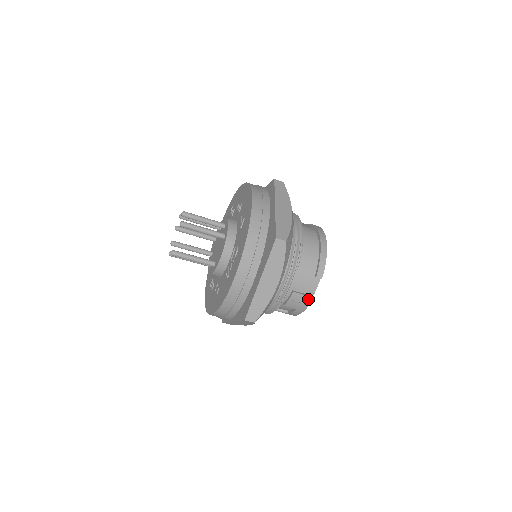
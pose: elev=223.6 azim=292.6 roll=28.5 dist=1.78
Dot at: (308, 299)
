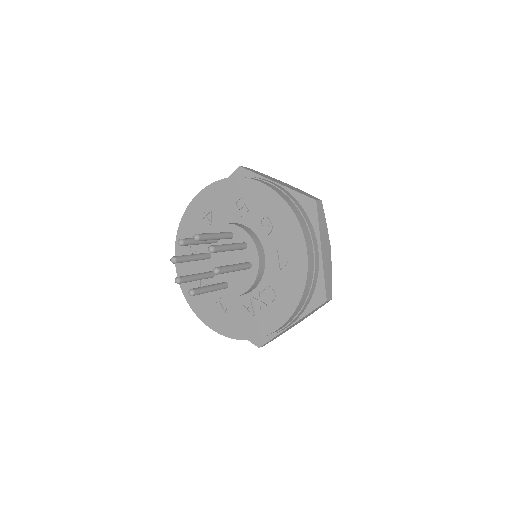
Dot at: occluded
